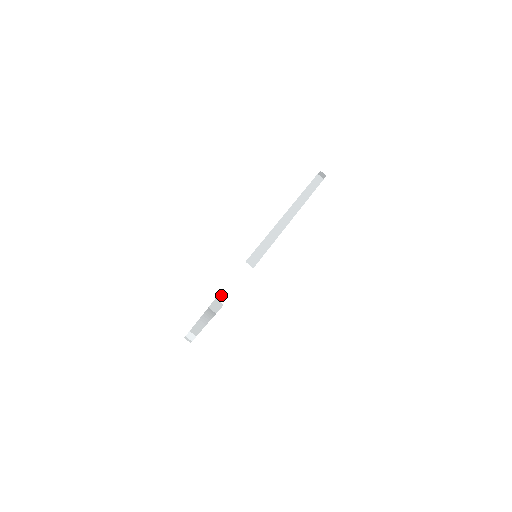
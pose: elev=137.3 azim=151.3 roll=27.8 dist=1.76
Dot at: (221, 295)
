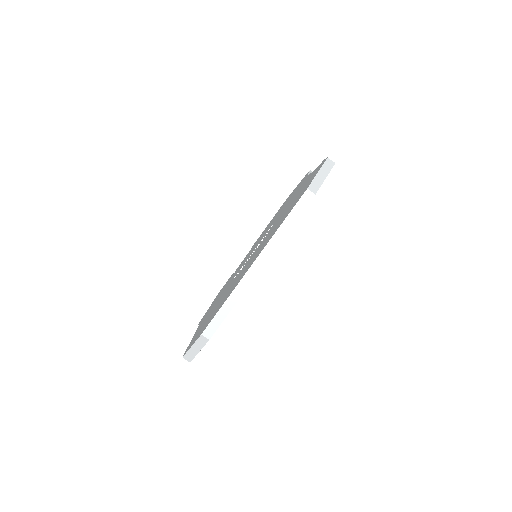
Dot at: (186, 356)
